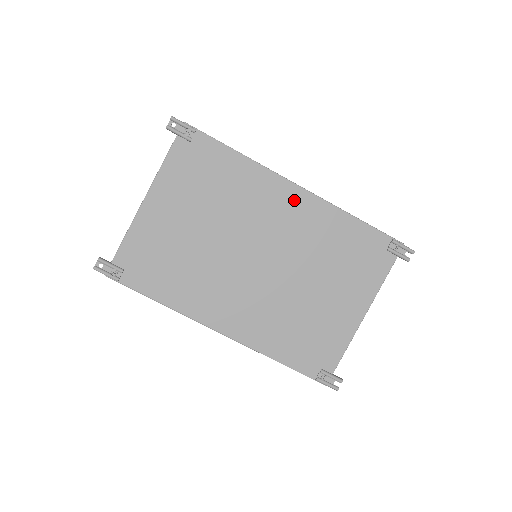
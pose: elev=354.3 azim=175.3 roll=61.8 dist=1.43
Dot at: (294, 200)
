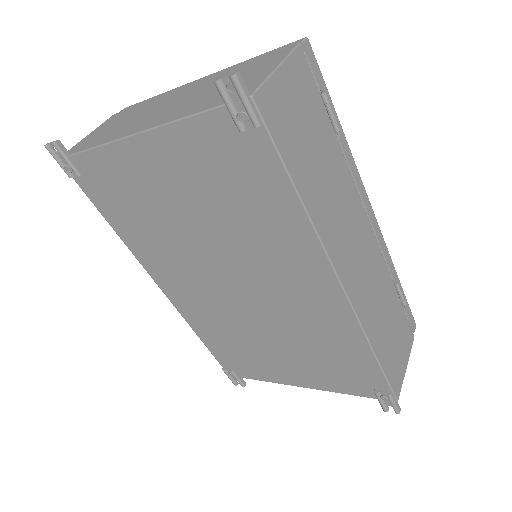
Dot at: (323, 291)
